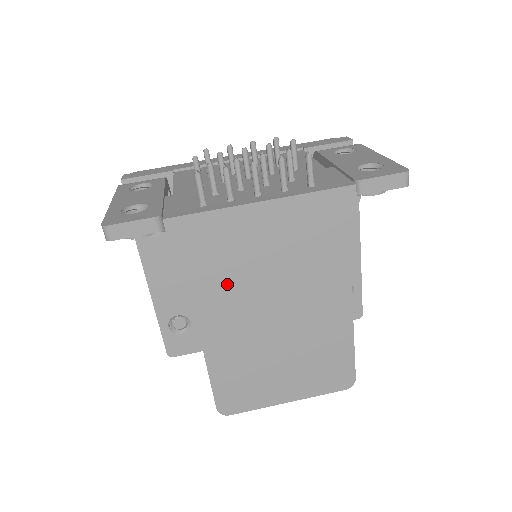
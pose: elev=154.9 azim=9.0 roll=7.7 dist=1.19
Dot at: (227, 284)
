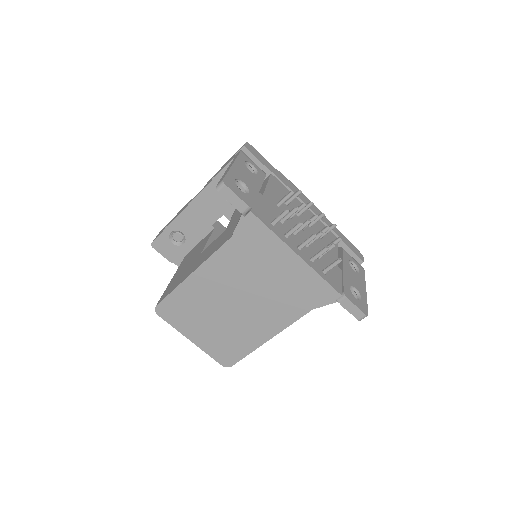
Dot at: (238, 266)
